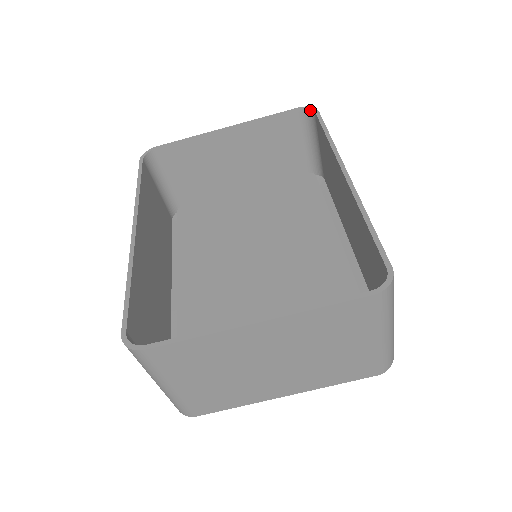
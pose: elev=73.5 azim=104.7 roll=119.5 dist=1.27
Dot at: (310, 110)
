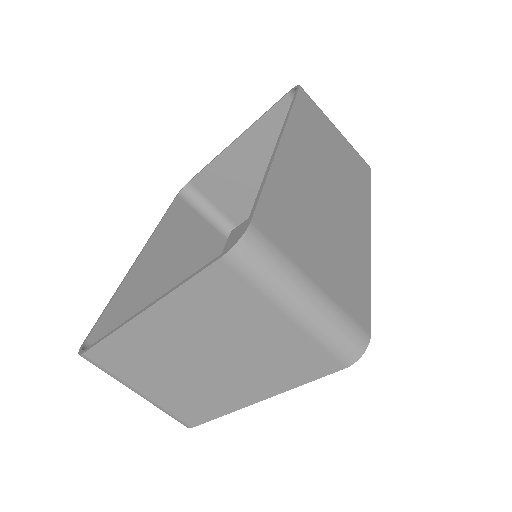
Dot at: occluded
